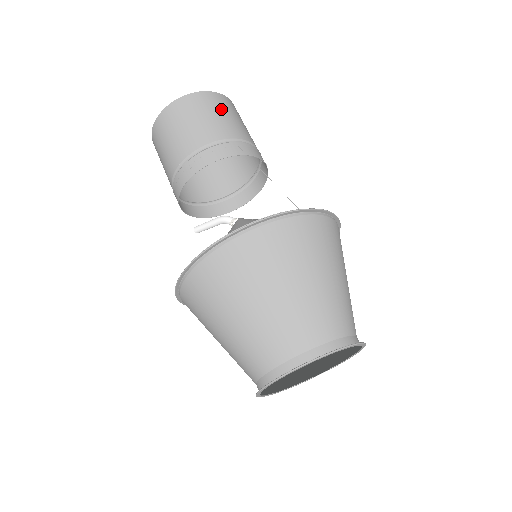
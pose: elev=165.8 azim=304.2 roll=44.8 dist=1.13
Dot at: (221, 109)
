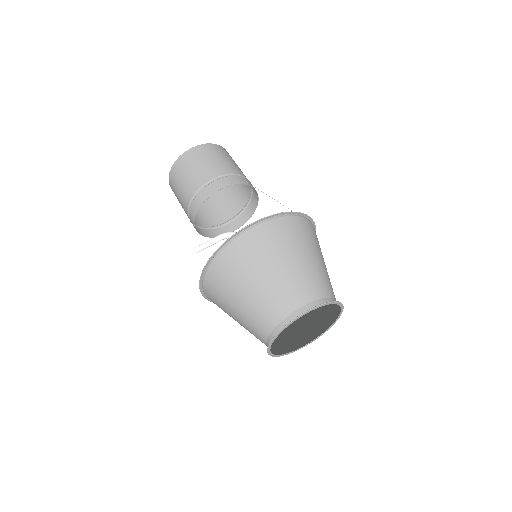
Dot at: (226, 156)
